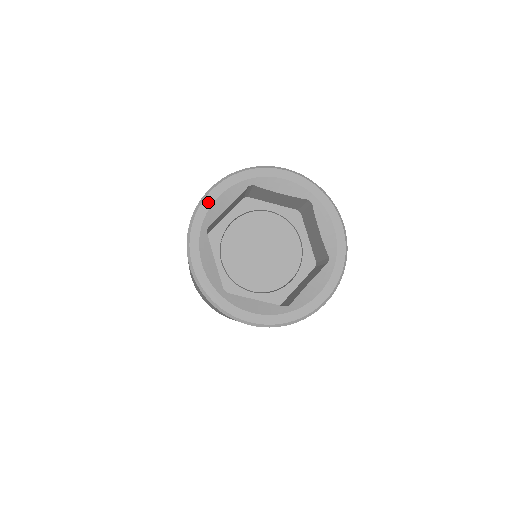
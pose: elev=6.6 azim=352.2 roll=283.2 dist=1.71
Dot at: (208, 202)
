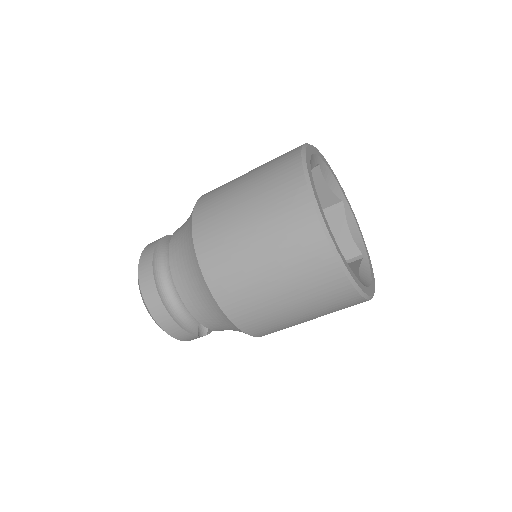
Dot at: (328, 164)
